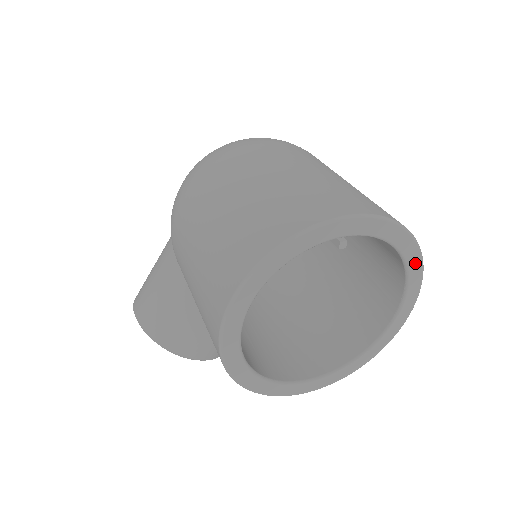
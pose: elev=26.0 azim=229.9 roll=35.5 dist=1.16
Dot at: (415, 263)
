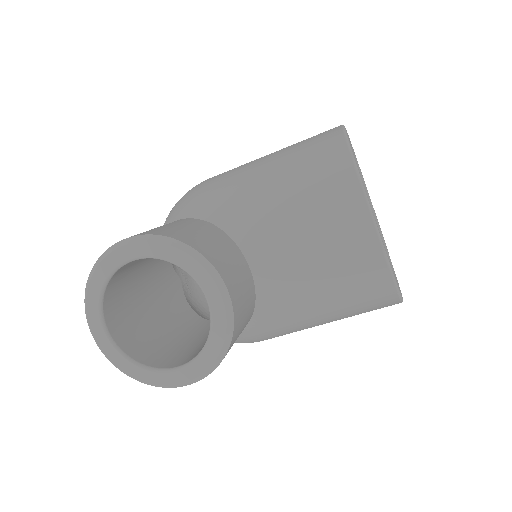
Dot at: occluded
